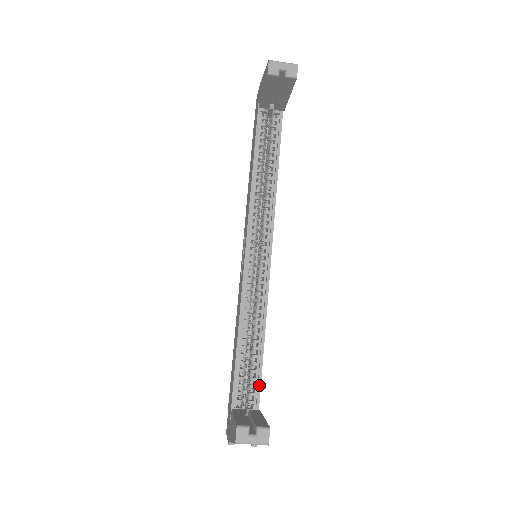
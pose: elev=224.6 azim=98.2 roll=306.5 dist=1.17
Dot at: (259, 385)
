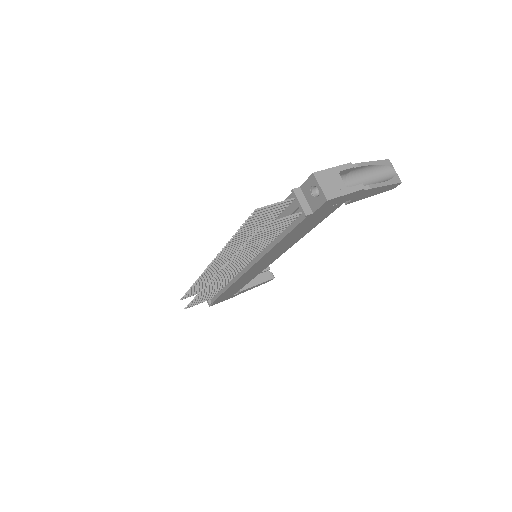
Dot at: occluded
